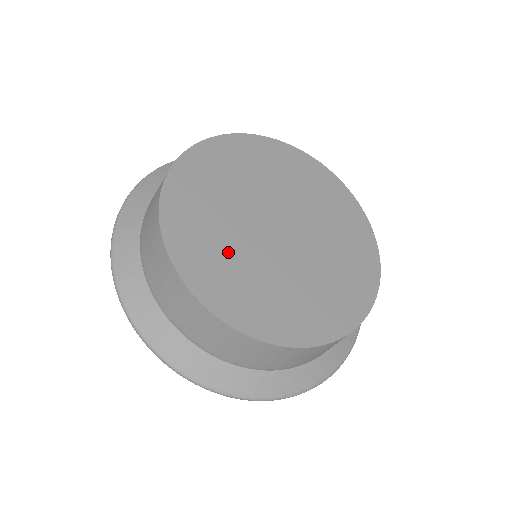
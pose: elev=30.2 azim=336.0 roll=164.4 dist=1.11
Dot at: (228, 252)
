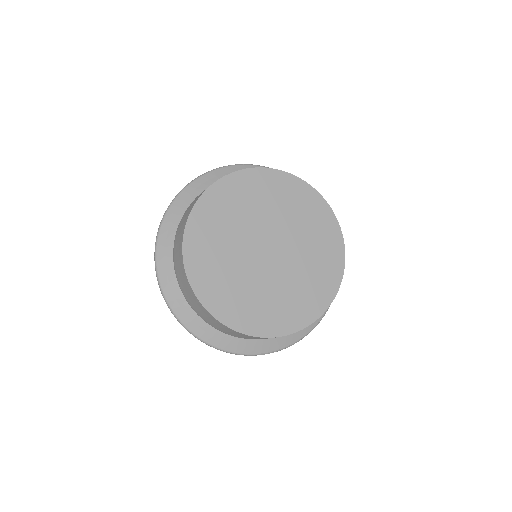
Dot at: (228, 272)
